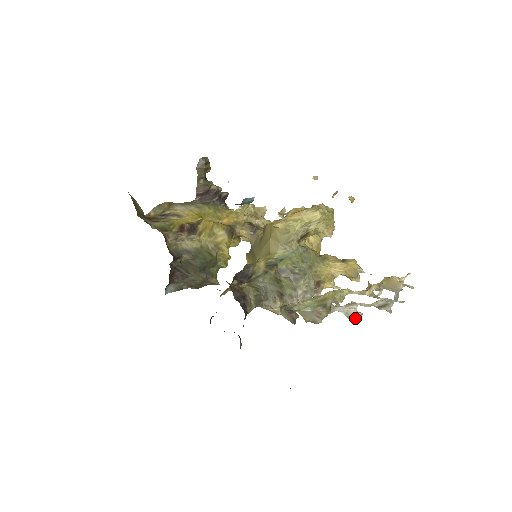
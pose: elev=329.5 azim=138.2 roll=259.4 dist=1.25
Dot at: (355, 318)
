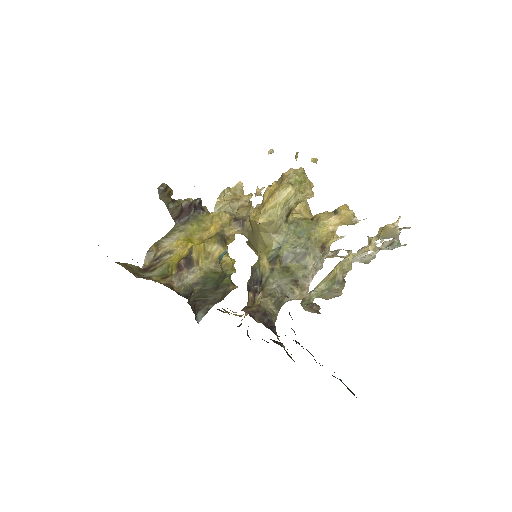
Dot at: (370, 260)
